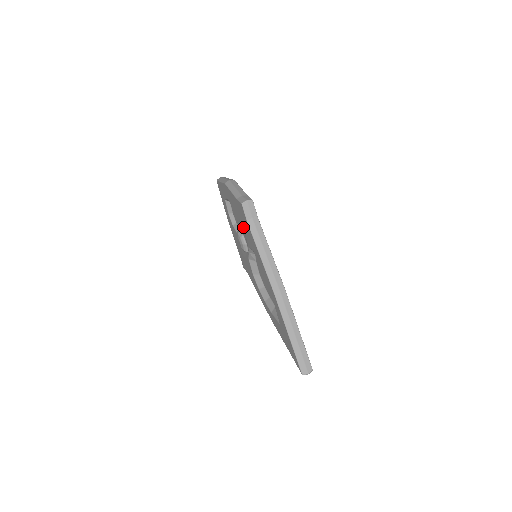
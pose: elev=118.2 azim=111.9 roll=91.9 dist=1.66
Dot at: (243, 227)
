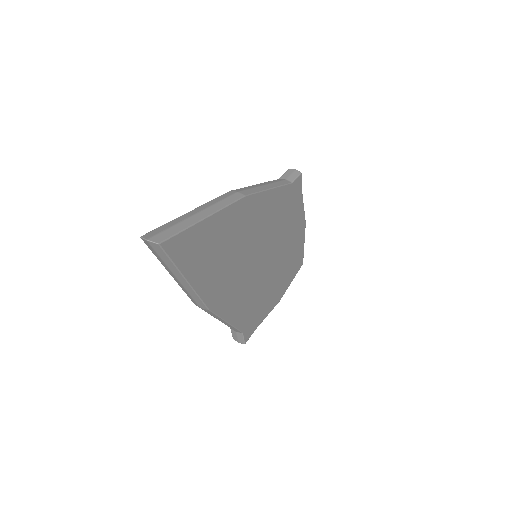
Dot at: occluded
